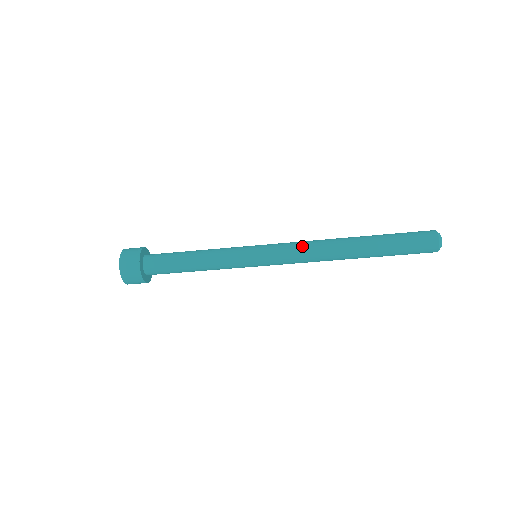
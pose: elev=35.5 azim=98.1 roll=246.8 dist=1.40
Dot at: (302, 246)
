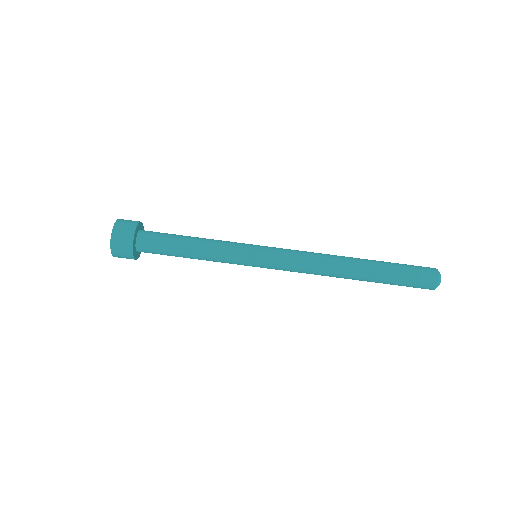
Dot at: (305, 251)
